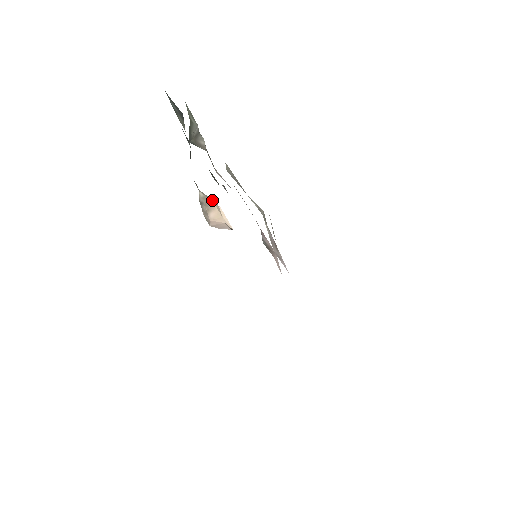
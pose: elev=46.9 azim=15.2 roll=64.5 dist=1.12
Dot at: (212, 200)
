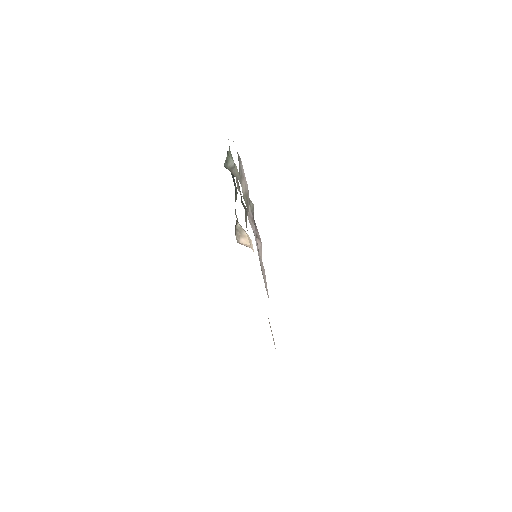
Dot at: (246, 233)
